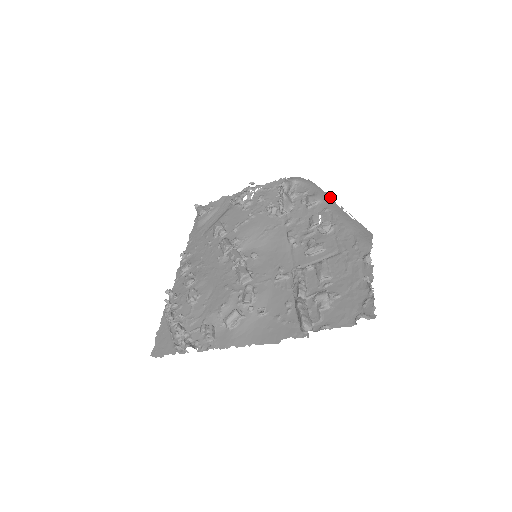
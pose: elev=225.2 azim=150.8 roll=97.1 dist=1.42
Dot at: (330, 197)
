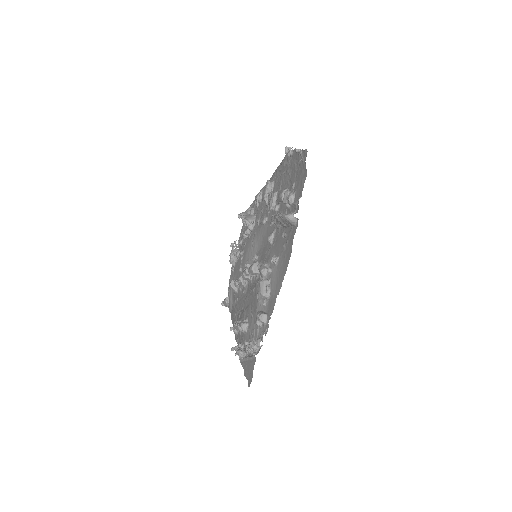
Dot at: occluded
